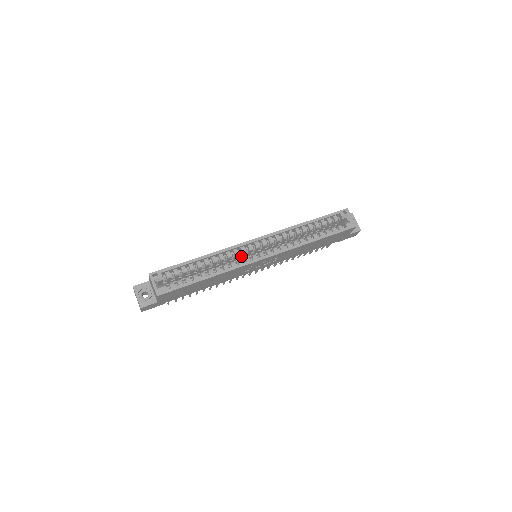
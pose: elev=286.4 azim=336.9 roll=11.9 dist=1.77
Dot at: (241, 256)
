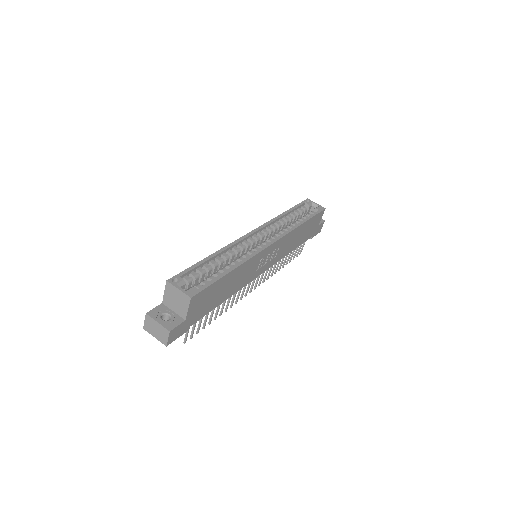
Dot at: occluded
